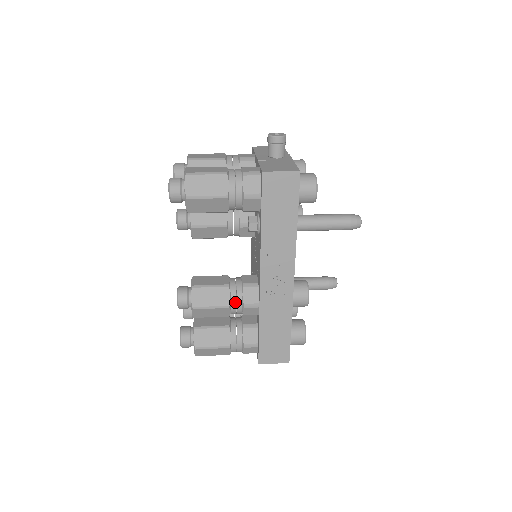
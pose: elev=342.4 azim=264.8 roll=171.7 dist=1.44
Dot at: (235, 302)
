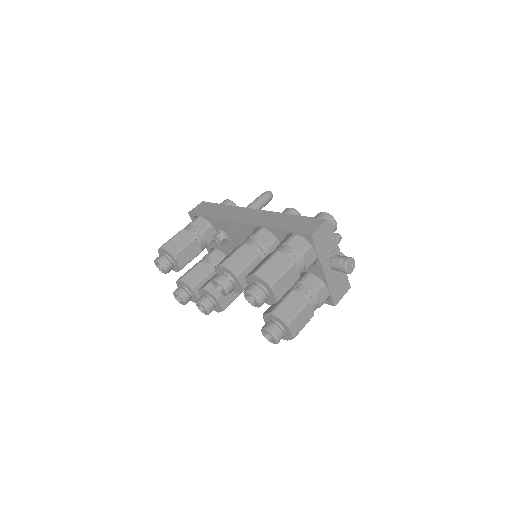
Dot at: occluded
